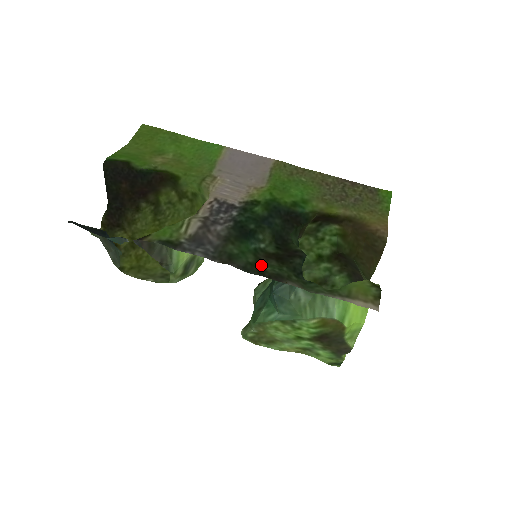
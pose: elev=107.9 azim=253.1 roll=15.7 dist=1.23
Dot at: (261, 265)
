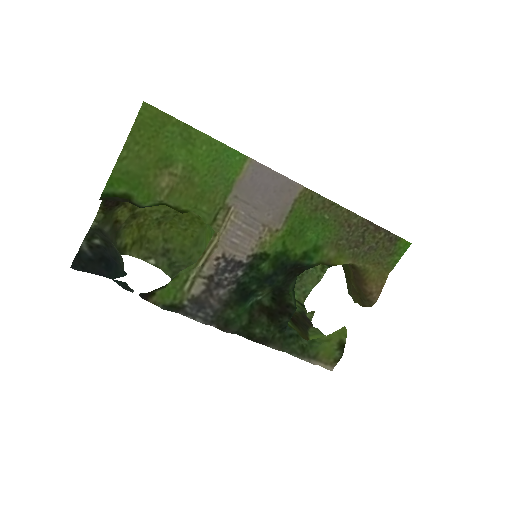
Dot at: (252, 326)
